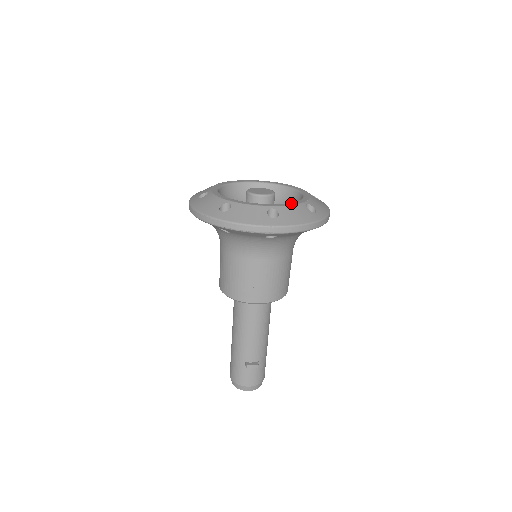
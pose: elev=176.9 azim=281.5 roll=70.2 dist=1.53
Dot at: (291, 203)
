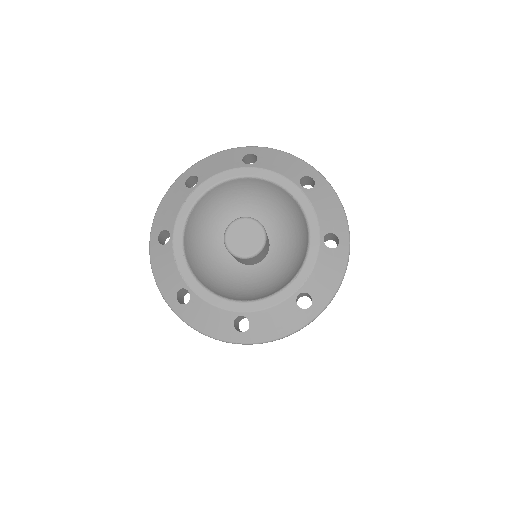
Dot at: (273, 299)
